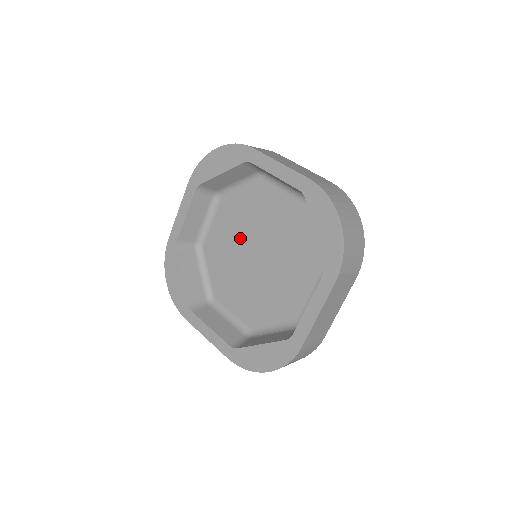
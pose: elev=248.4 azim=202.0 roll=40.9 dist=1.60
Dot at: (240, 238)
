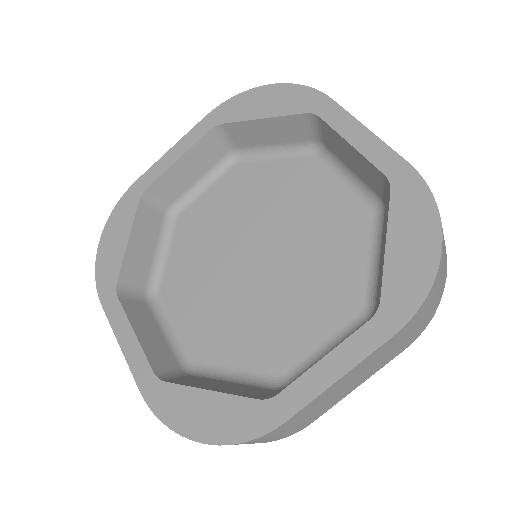
Dot at: (221, 280)
